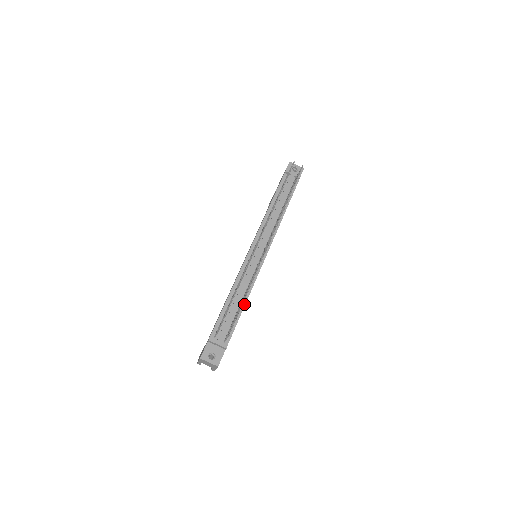
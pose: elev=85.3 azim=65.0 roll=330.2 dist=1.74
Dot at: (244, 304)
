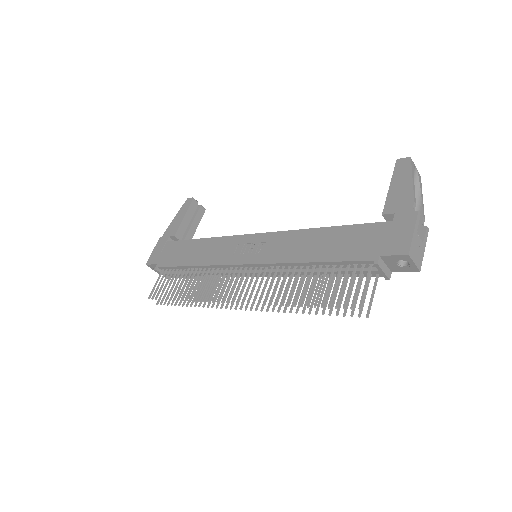
Dot at: occluded
